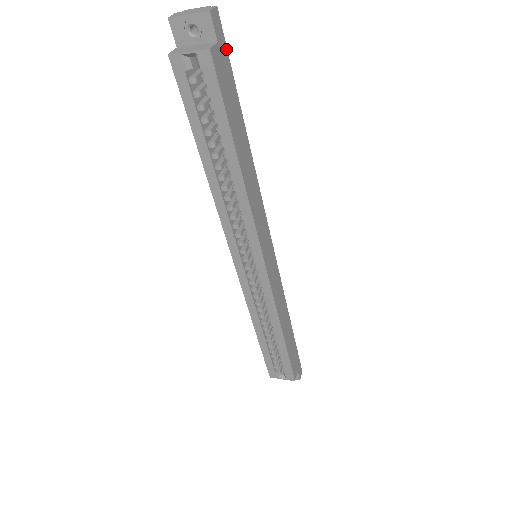
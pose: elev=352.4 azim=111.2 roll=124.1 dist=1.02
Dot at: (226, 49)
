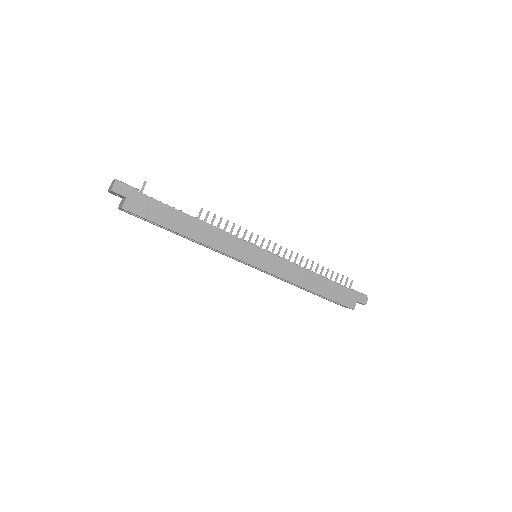
Dot at: (136, 192)
